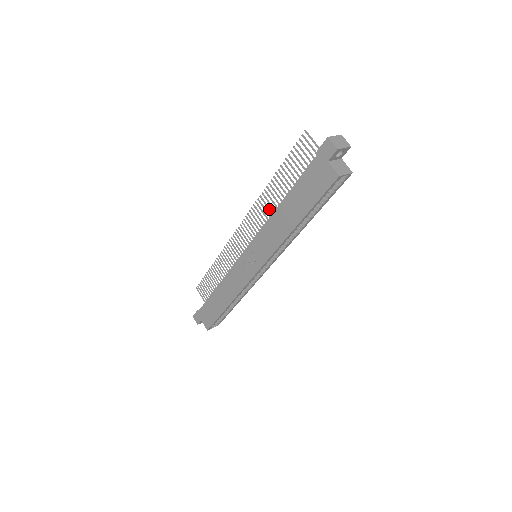
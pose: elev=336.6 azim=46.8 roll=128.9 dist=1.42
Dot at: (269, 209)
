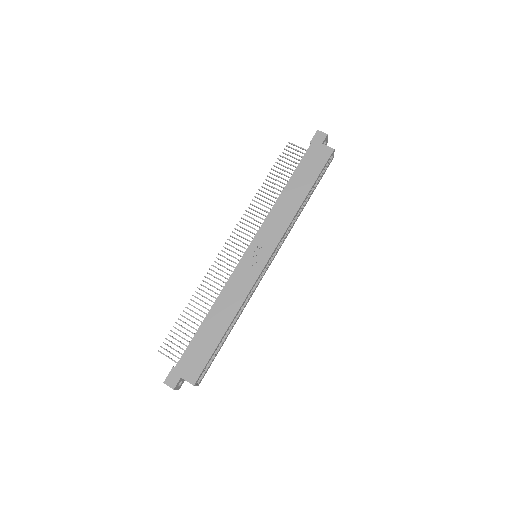
Dot at: occluded
